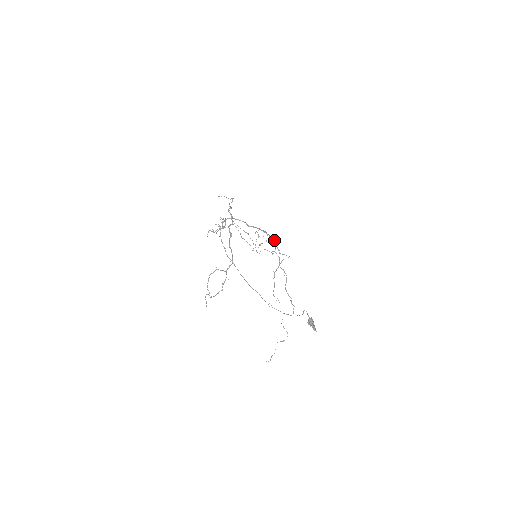
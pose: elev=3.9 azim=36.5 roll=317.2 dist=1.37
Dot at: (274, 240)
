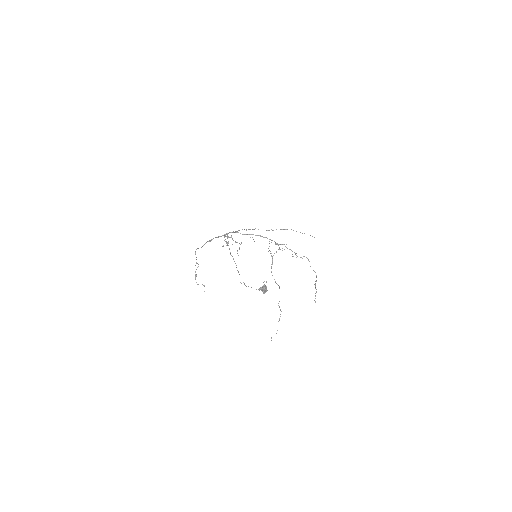
Dot at: occluded
